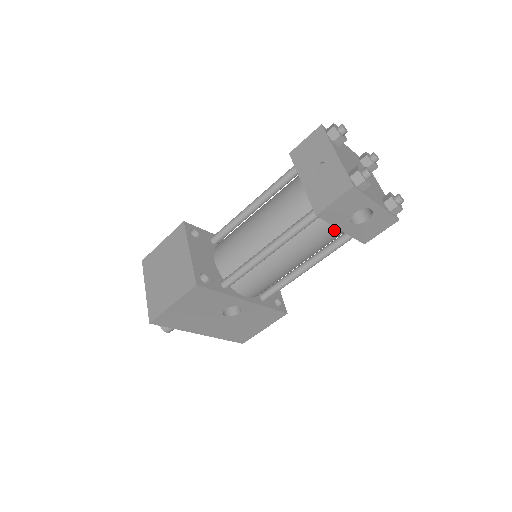
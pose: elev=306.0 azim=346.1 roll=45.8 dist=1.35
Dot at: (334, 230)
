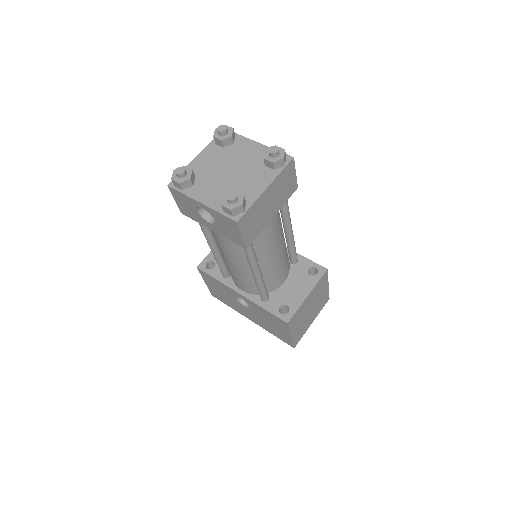
Dot at: occluded
